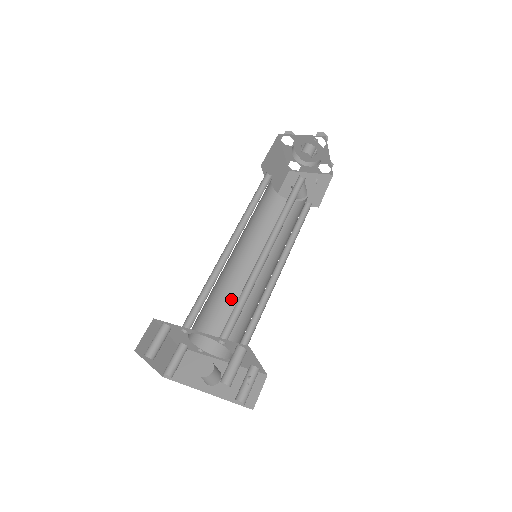
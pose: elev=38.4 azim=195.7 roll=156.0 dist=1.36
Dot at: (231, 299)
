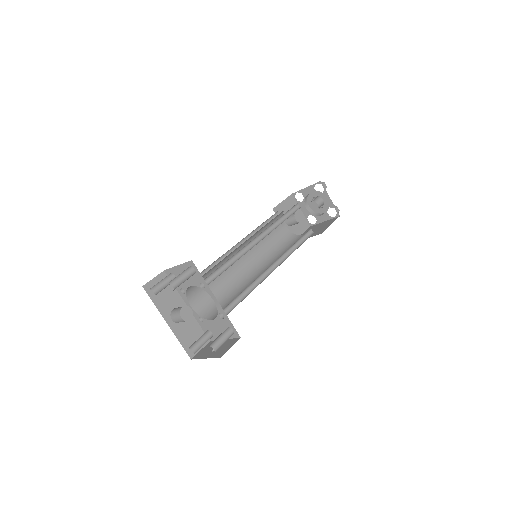
Dot at: occluded
